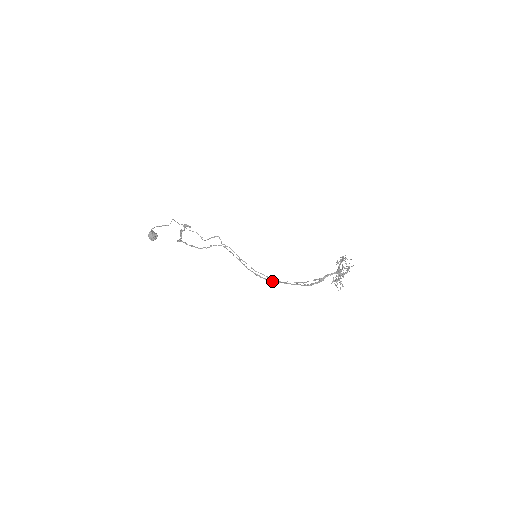
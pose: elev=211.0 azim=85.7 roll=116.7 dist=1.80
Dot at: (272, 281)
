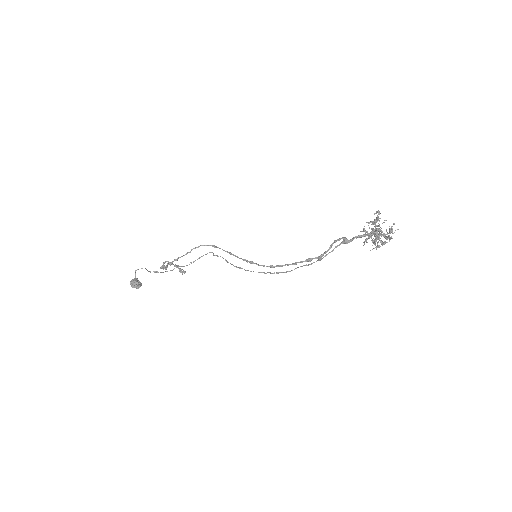
Dot at: (272, 265)
